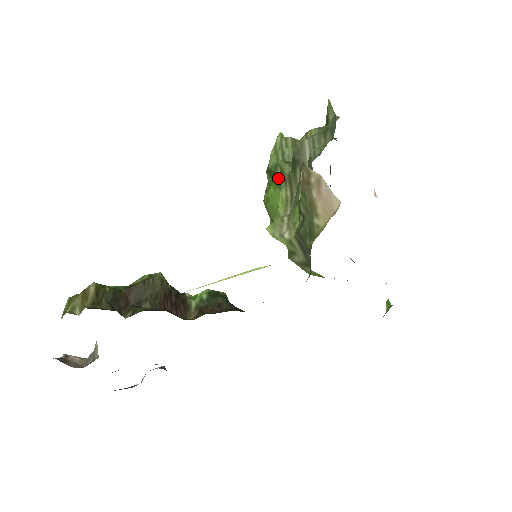
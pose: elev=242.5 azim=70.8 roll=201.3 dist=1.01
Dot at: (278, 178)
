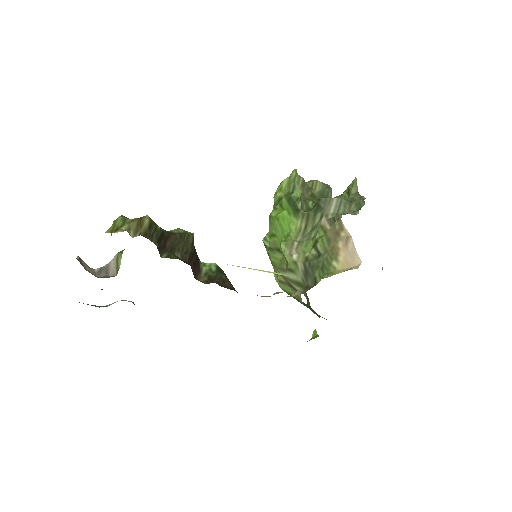
Dot at: (297, 209)
